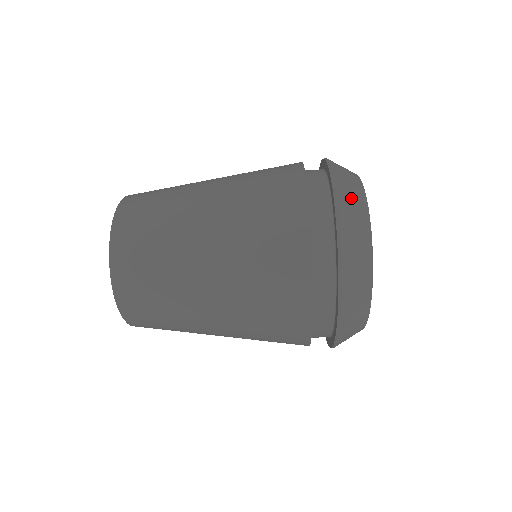
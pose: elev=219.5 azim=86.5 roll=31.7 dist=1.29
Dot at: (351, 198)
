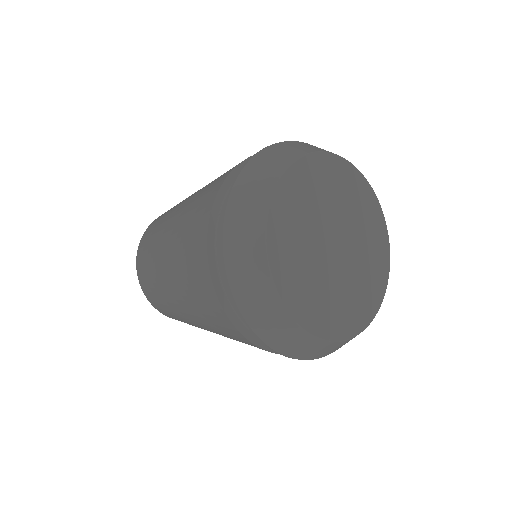
Dot at: (250, 288)
